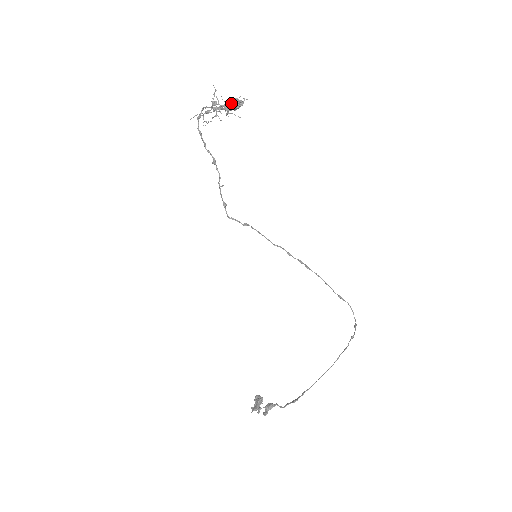
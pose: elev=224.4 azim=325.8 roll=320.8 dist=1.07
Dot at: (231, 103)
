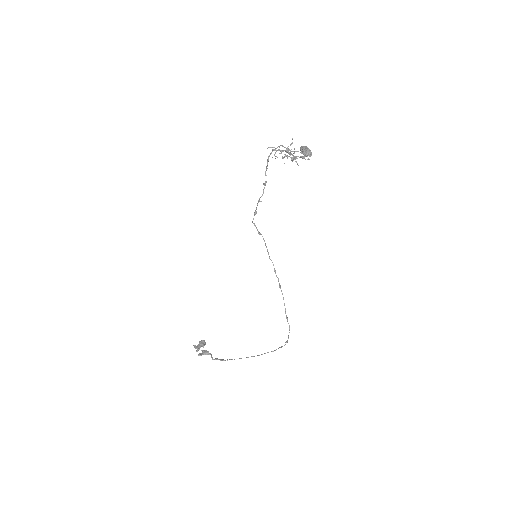
Dot at: (298, 156)
